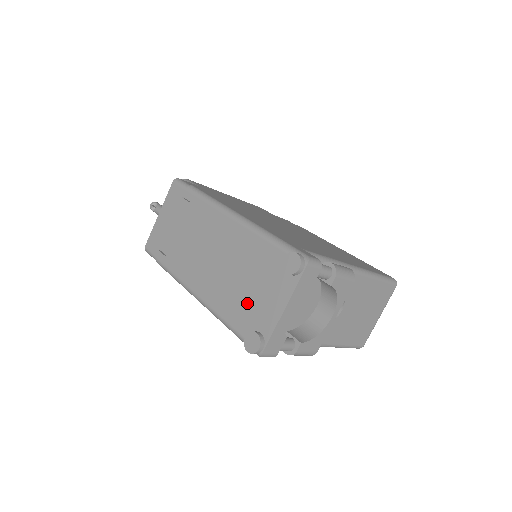
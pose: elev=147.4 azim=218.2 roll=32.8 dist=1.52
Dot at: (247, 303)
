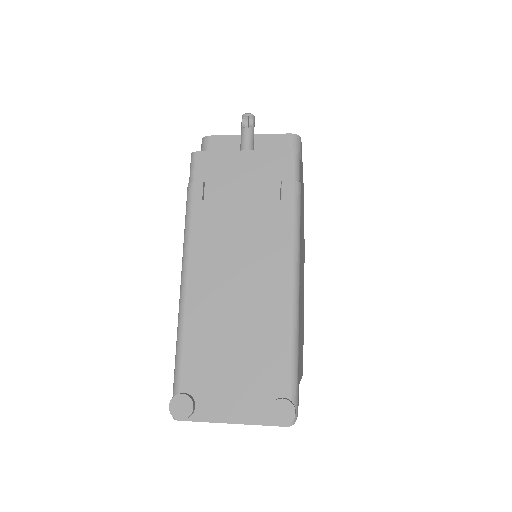
Dot at: (214, 368)
